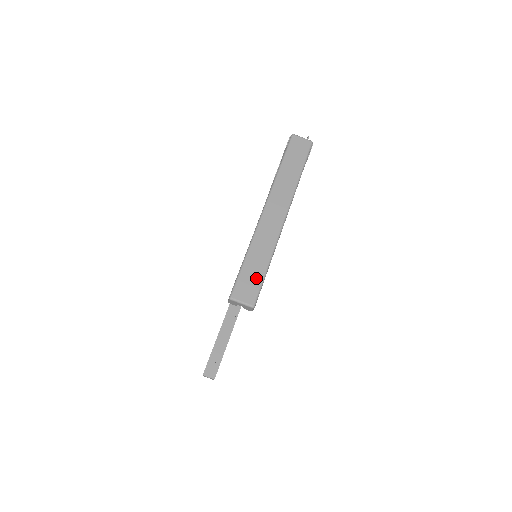
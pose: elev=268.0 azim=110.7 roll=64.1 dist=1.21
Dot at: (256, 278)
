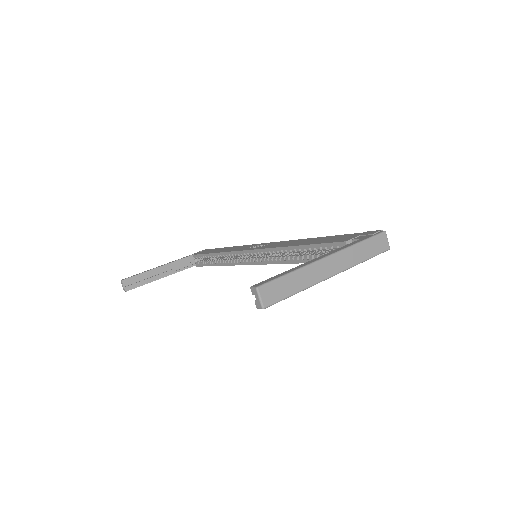
Dot at: (282, 293)
